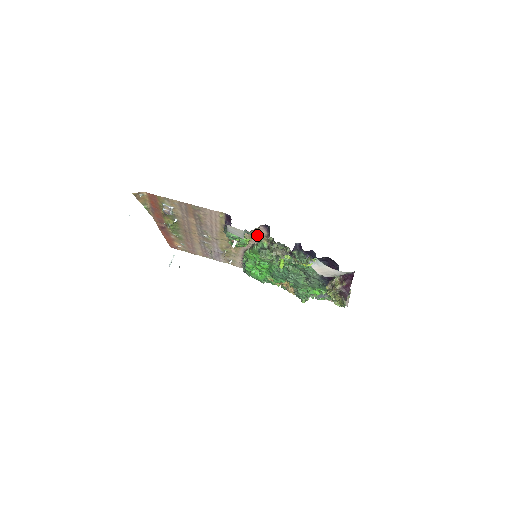
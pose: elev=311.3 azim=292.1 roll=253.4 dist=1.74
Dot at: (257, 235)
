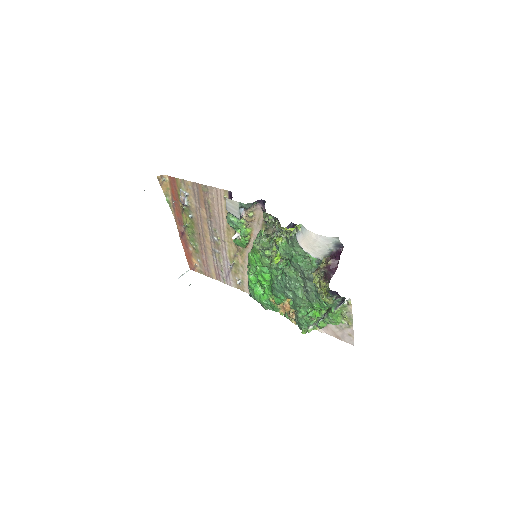
Dot at: (257, 222)
